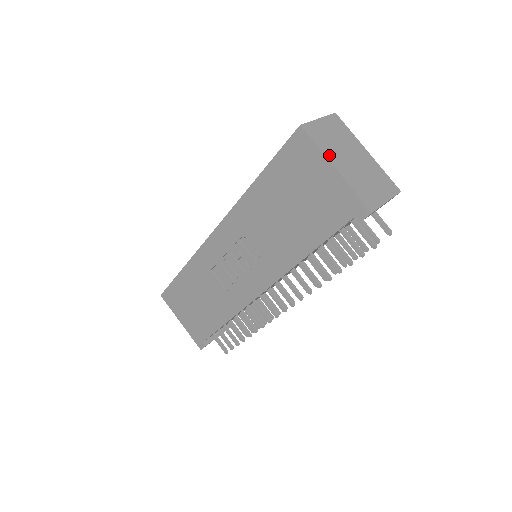
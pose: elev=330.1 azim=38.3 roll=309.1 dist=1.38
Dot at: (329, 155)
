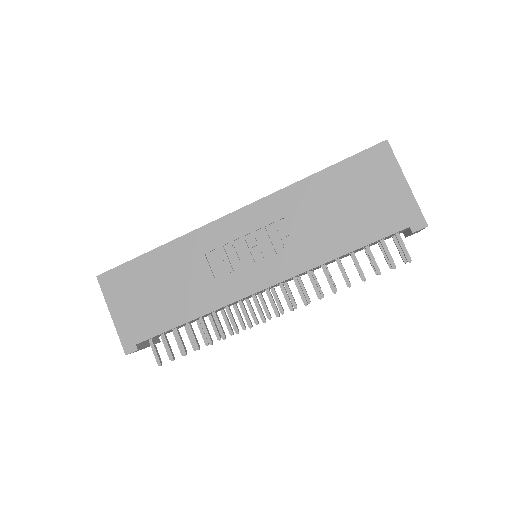
Dot at: (401, 172)
